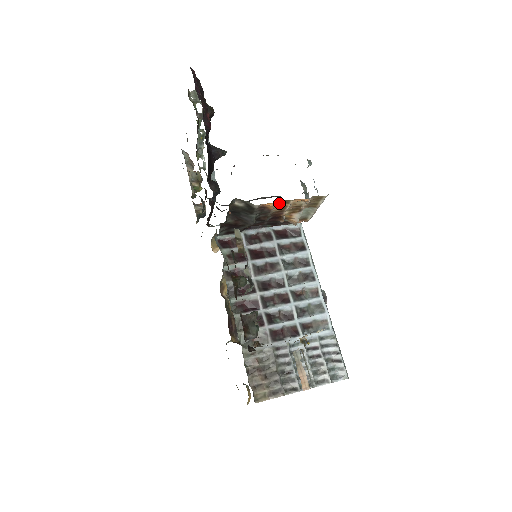
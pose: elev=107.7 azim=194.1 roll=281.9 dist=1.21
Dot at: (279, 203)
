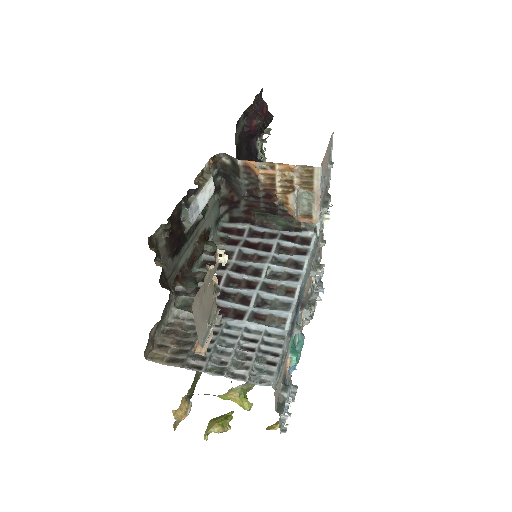
Dot at: (264, 166)
